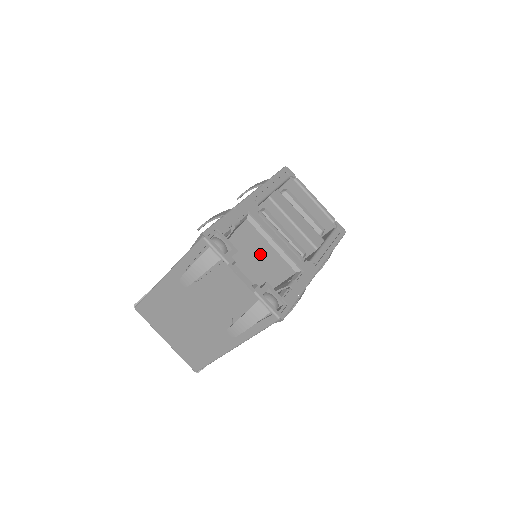
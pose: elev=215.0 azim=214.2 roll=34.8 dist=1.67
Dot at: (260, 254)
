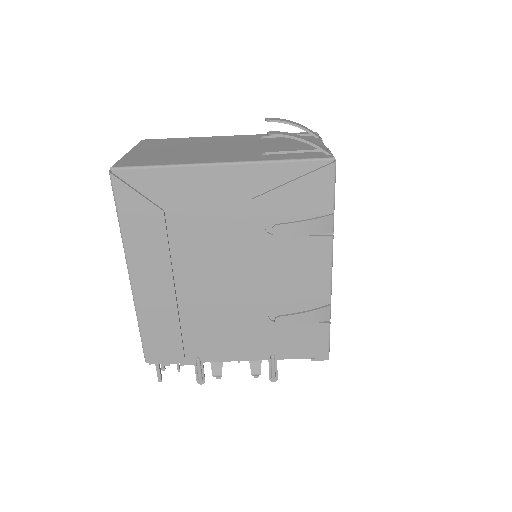
Dot at: occluded
